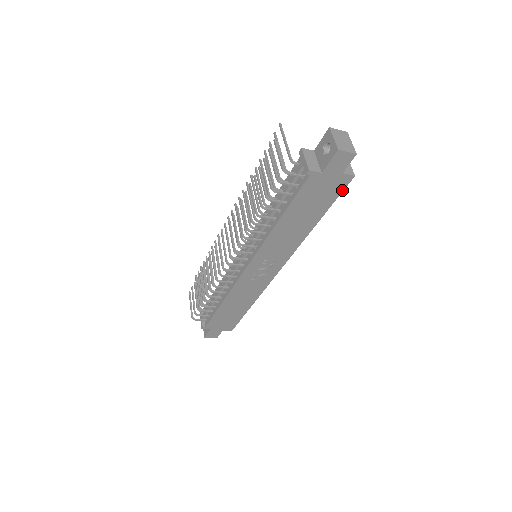
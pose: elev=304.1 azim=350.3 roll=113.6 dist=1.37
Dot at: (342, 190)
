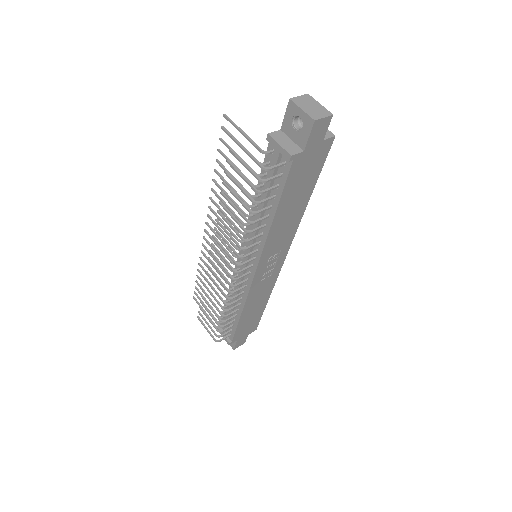
Dot at: (326, 156)
